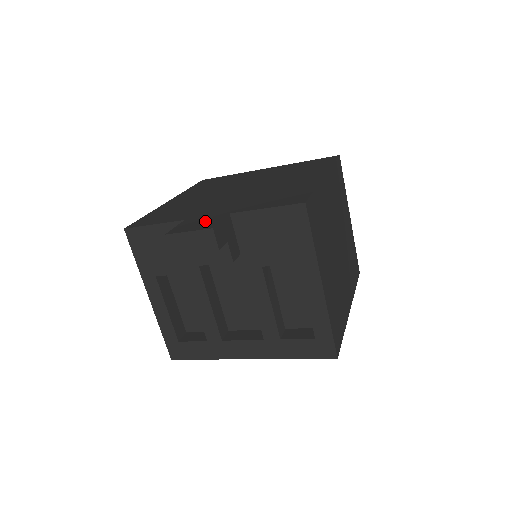
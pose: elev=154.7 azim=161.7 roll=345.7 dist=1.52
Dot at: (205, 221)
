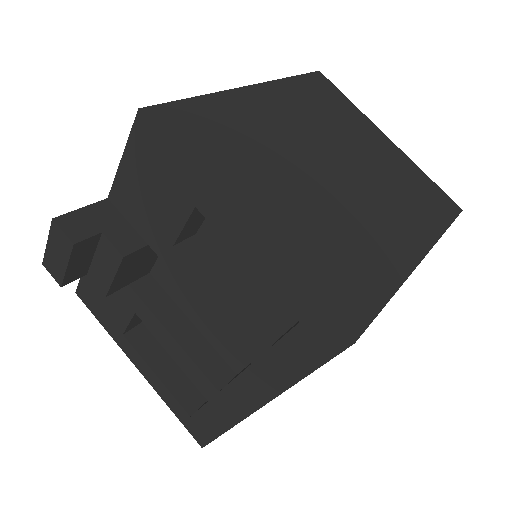
Dot at: occluded
